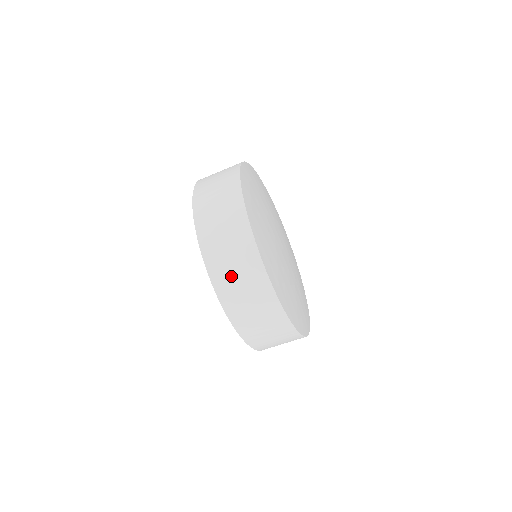
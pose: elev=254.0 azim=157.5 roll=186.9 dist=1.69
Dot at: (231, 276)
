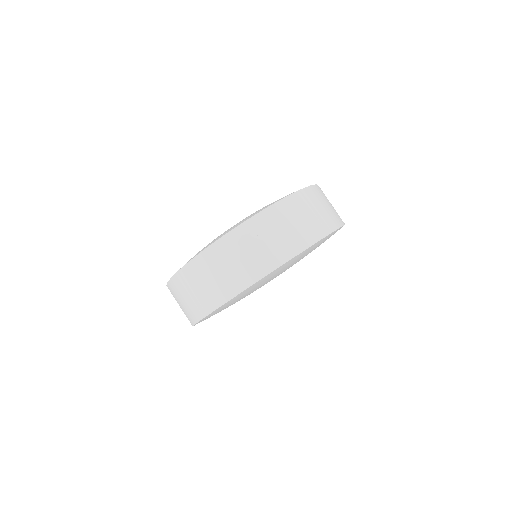
Dot at: (193, 285)
